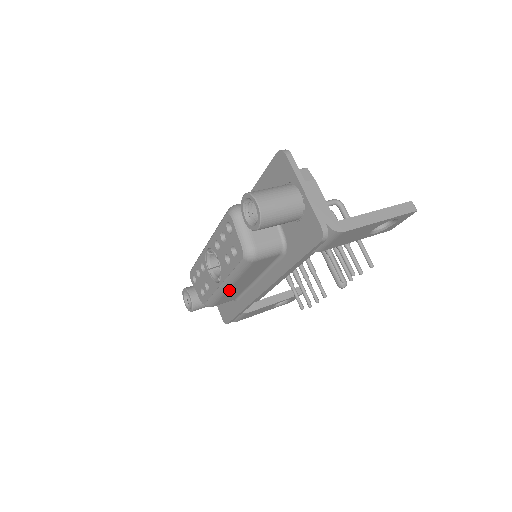
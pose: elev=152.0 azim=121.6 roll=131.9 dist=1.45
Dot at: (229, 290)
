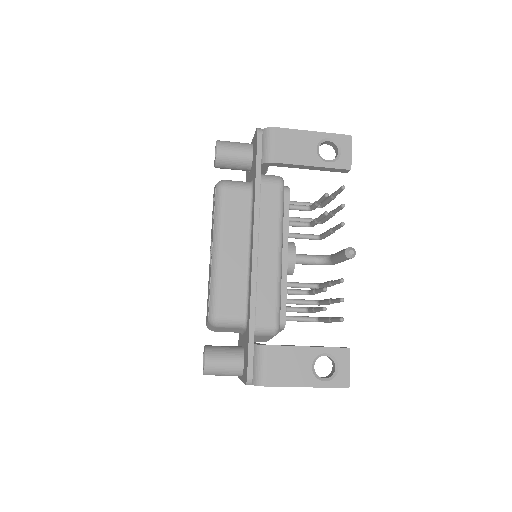
Dot at: (222, 262)
